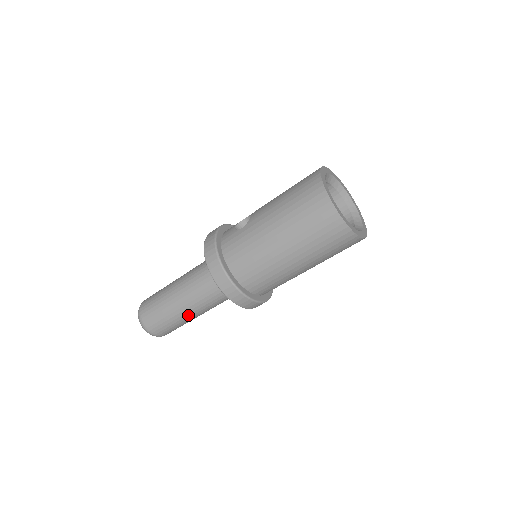
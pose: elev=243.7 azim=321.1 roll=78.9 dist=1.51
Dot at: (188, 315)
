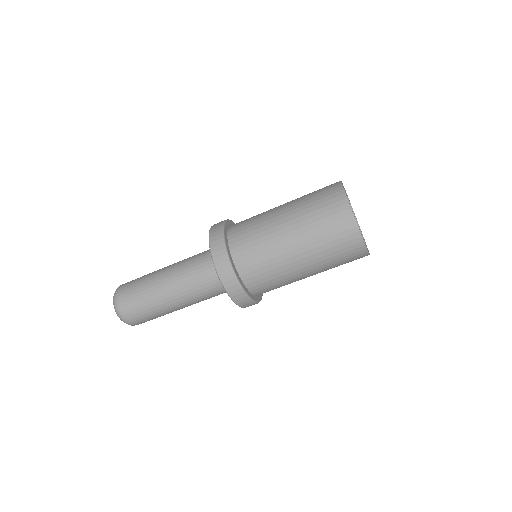
Dot at: (163, 291)
